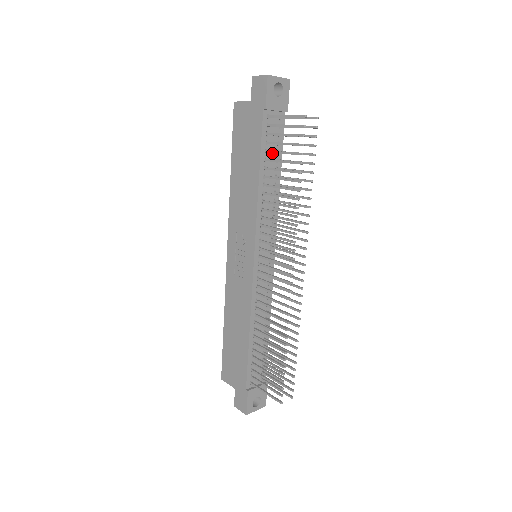
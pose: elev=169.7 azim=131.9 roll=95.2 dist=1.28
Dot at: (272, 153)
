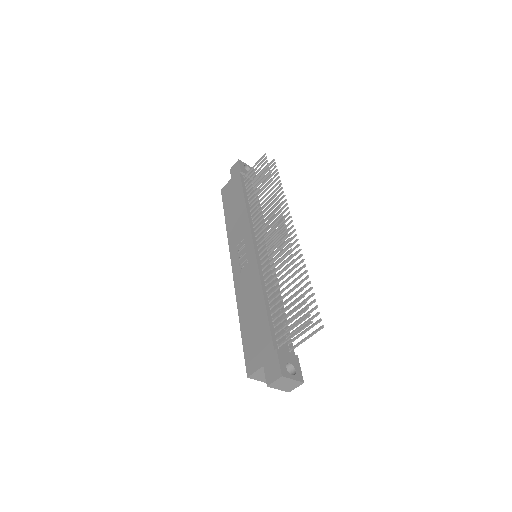
Dot at: occluded
